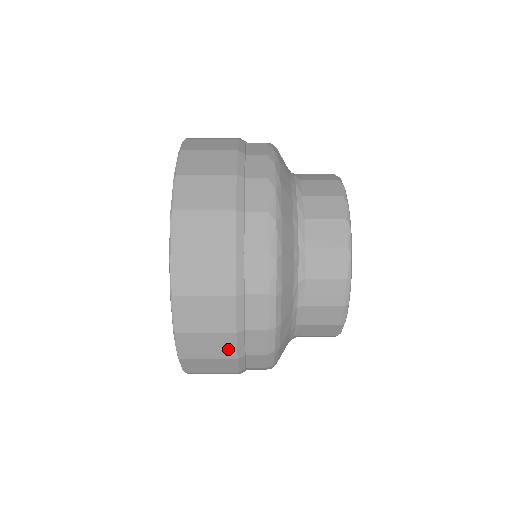
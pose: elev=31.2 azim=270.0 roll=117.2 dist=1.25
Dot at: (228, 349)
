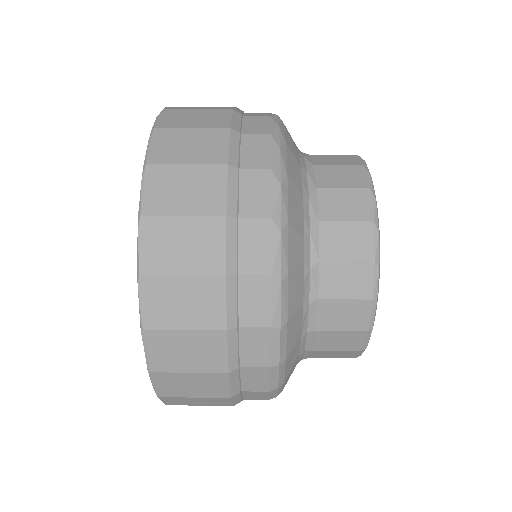
Dot at: (219, 388)
